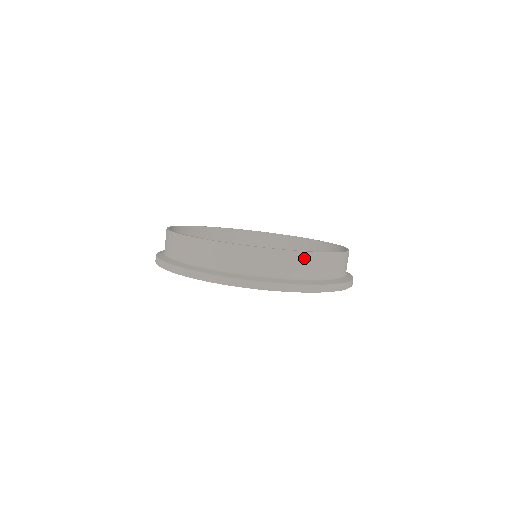
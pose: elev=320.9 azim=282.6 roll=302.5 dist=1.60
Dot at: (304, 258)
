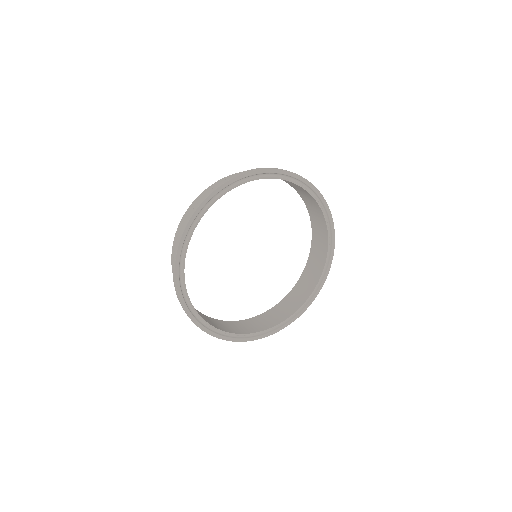
Dot at: occluded
